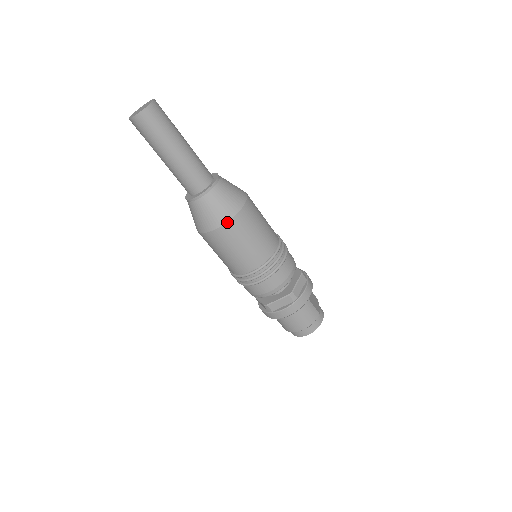
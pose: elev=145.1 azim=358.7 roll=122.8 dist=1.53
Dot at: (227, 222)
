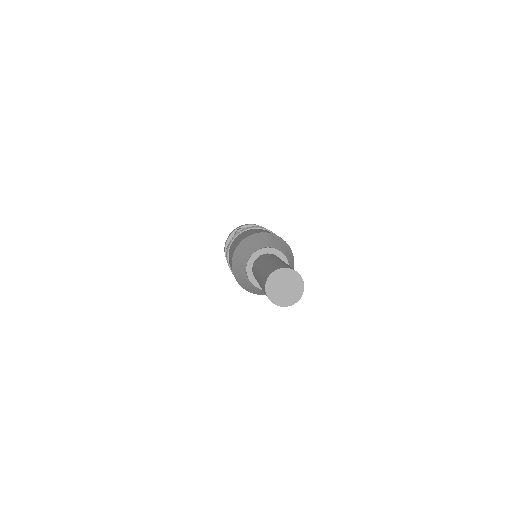
Dot at: (242, 287)
